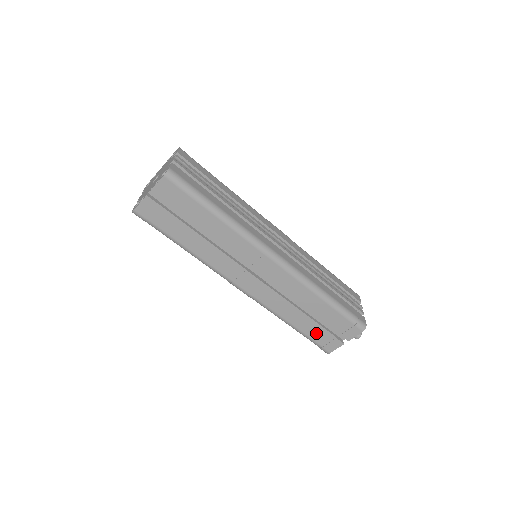
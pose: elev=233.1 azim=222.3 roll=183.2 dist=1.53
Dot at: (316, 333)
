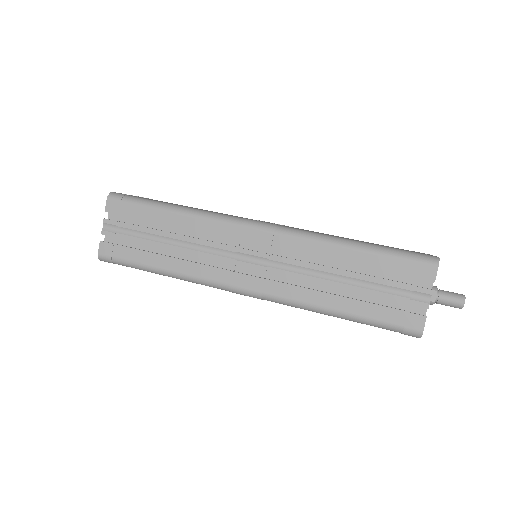
Dot at: occluded
